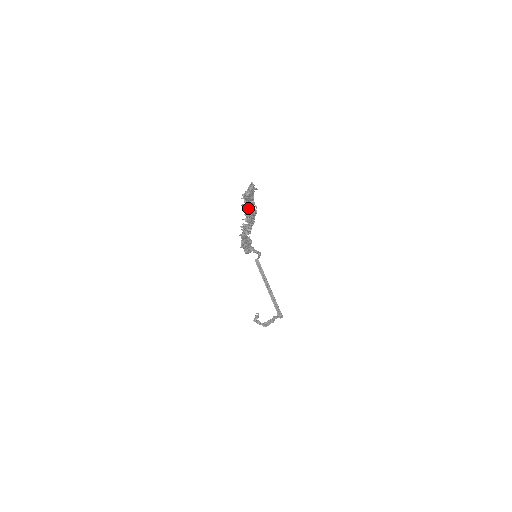
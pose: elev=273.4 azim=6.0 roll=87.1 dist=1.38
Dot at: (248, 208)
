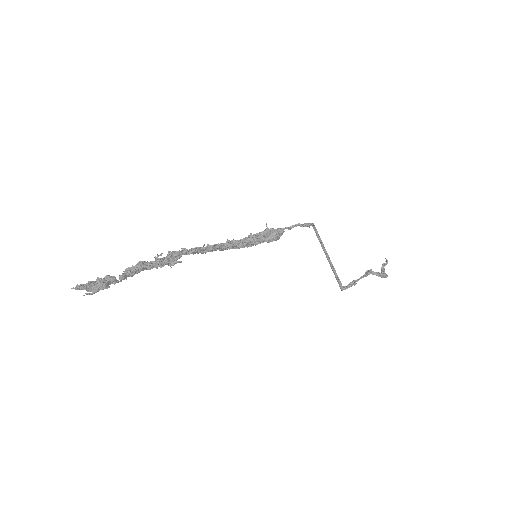
Dot at: (143, 270)
